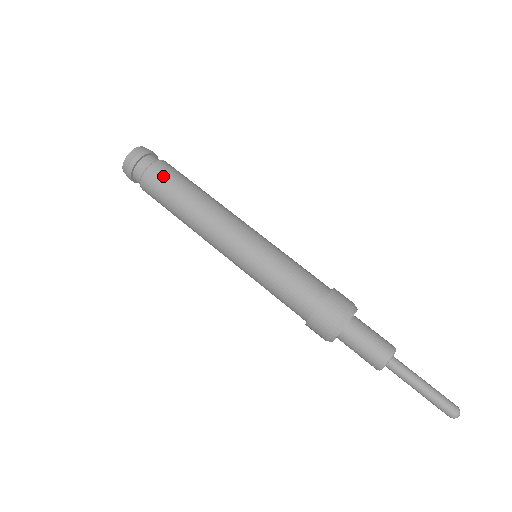
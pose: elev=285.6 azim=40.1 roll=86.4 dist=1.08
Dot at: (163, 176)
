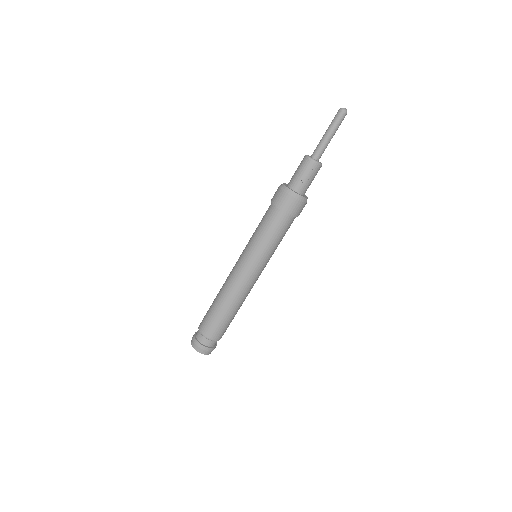
Dot at: (204, 317)
